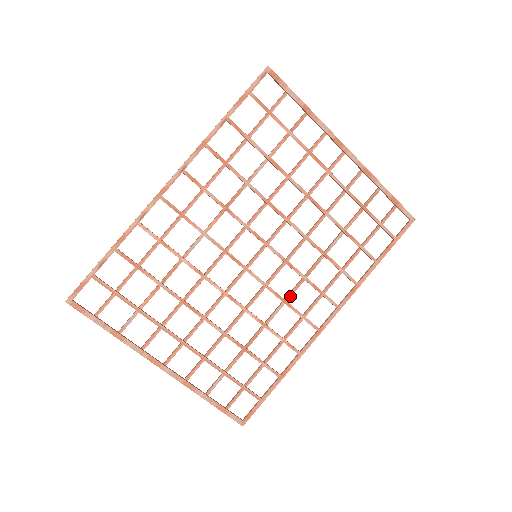
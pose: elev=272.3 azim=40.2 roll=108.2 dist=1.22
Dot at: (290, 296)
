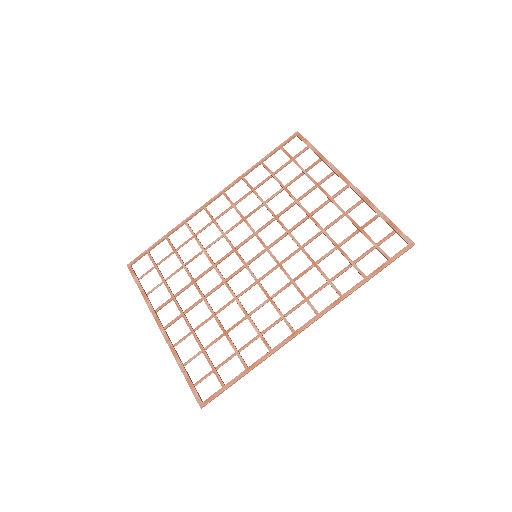
Dot at: (276, 295)
